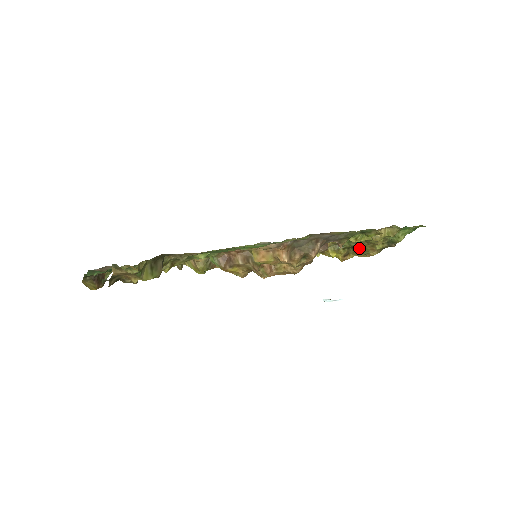
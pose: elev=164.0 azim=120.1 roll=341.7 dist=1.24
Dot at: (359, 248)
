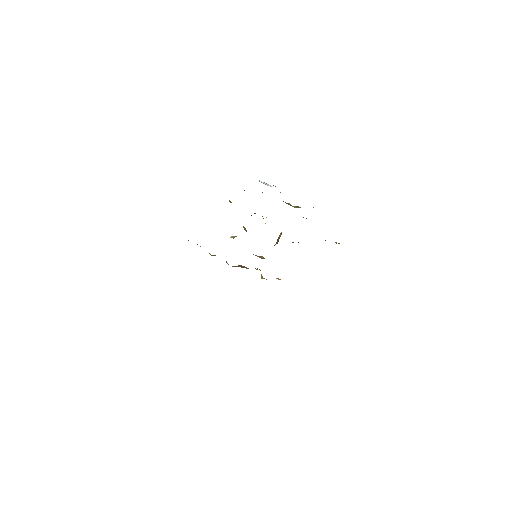
Dot at: occluded
